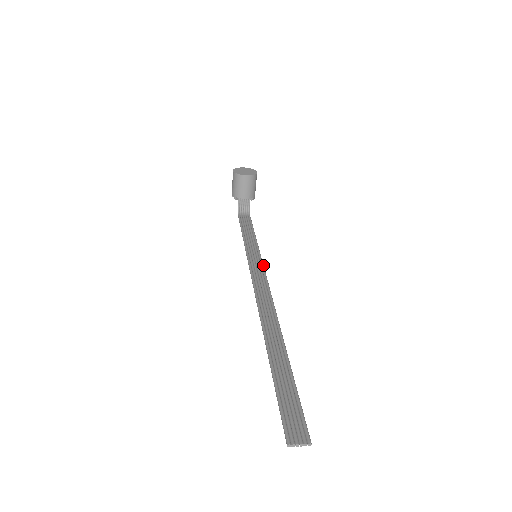
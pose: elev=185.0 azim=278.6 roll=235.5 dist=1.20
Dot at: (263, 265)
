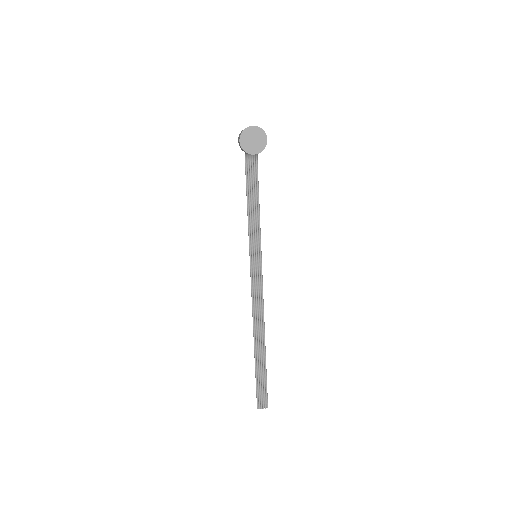
Dot at: (261, 260)
